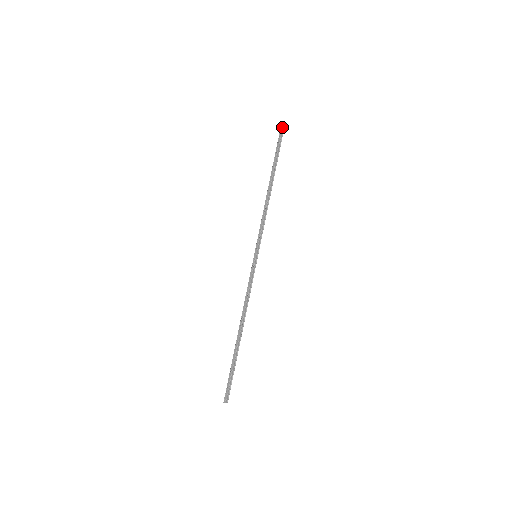
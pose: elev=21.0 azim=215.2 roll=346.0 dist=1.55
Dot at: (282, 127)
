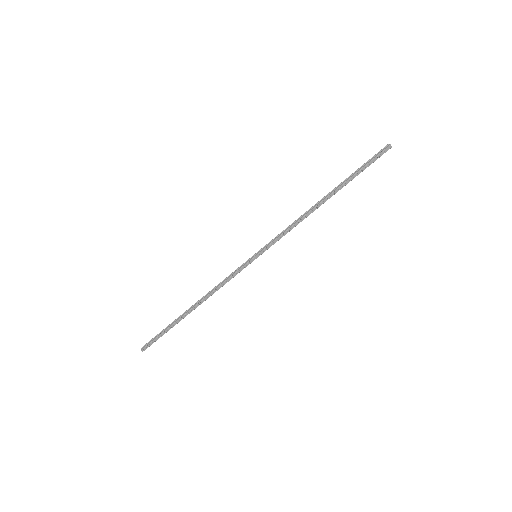
Dot at: occluded
